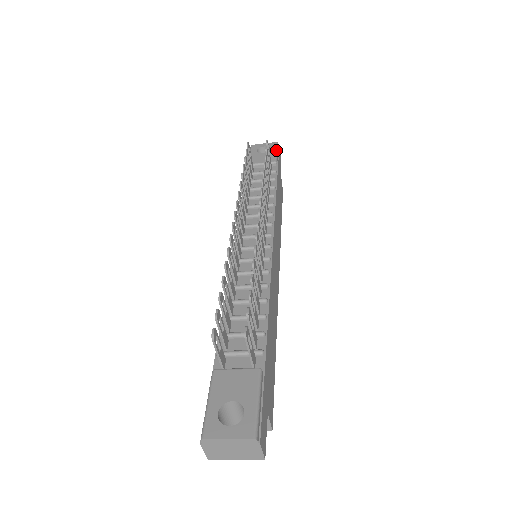
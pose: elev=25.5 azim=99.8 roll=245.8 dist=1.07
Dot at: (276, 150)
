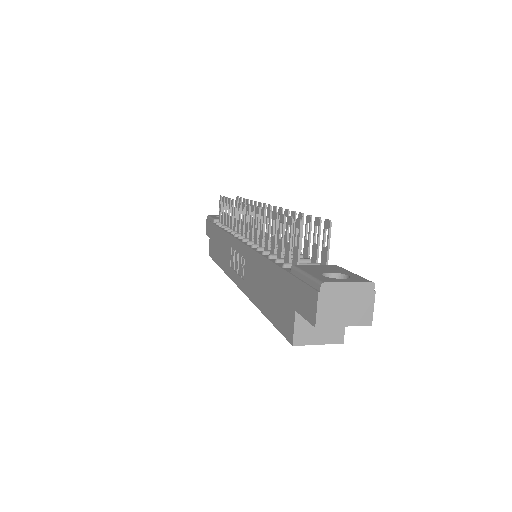
Dot at: occluded
